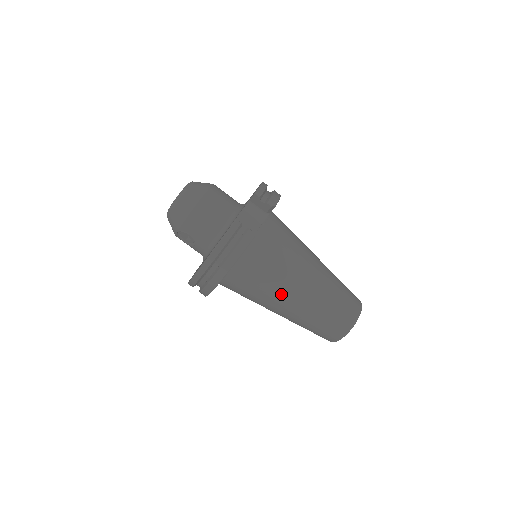
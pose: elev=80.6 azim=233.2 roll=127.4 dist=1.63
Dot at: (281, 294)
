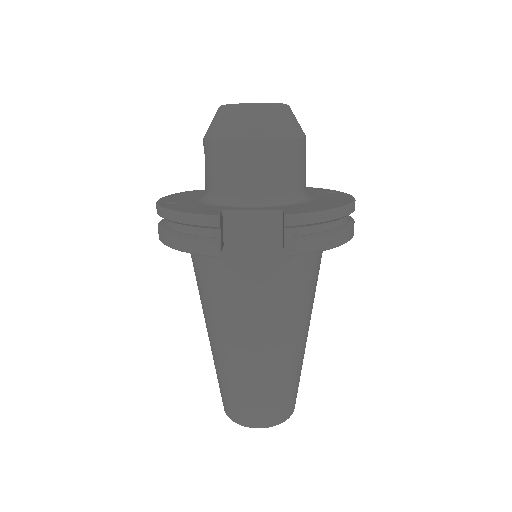
Dot at: (210, 321)
